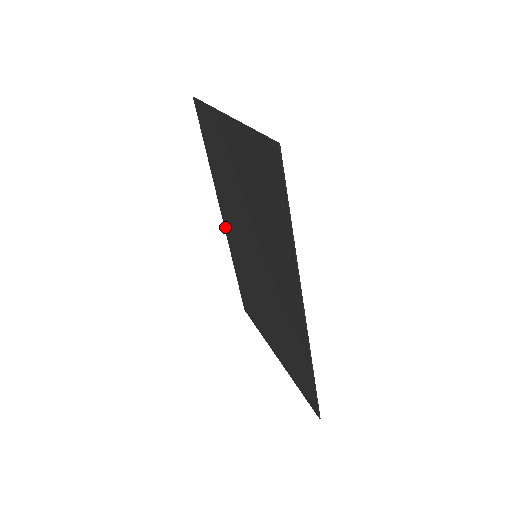
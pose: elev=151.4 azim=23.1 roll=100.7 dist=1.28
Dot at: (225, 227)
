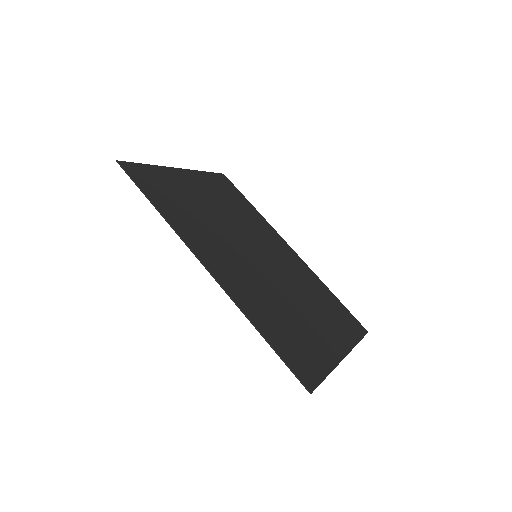
Dot at: (294, 254)
